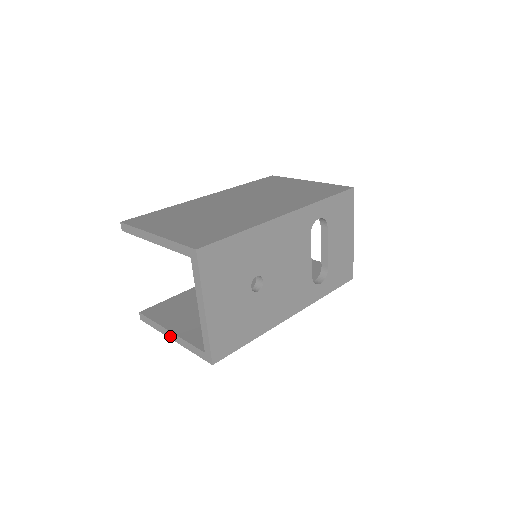
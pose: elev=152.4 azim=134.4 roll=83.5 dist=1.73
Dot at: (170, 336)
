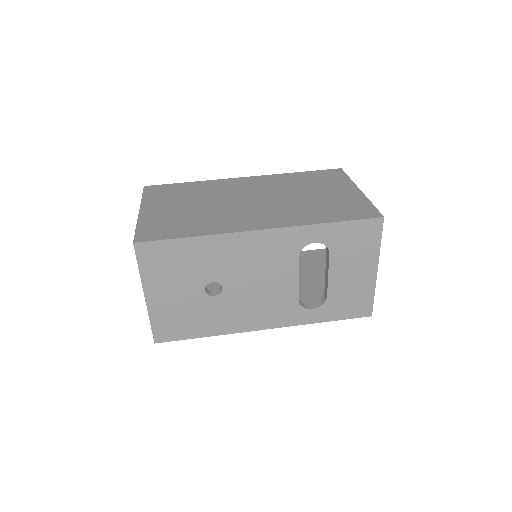
Dot at: occluded
